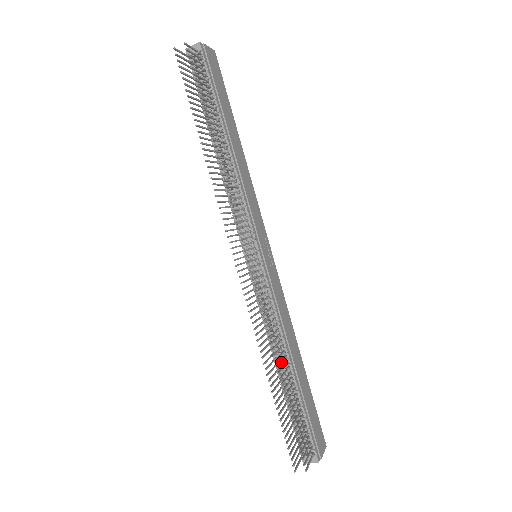
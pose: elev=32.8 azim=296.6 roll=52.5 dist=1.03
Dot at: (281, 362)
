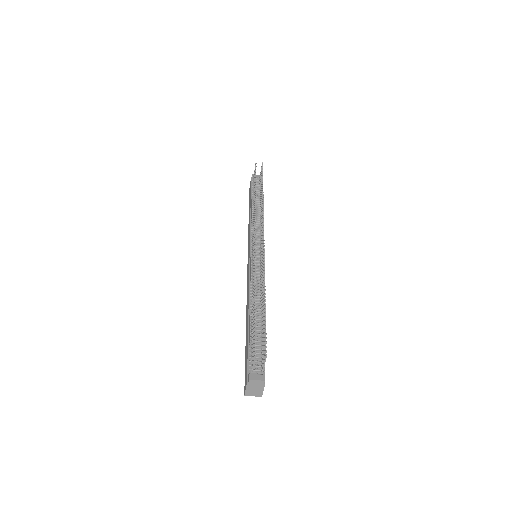
Dot at: occluded
